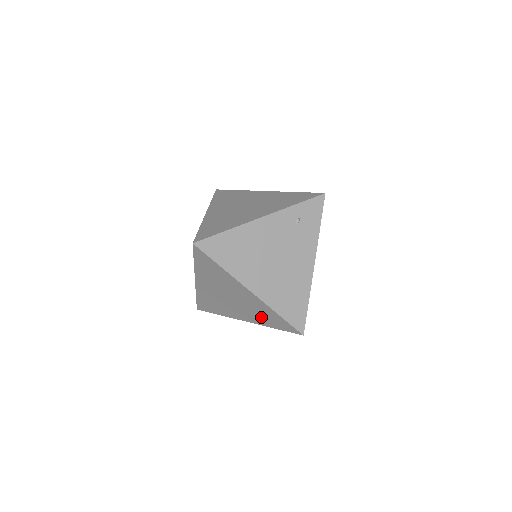
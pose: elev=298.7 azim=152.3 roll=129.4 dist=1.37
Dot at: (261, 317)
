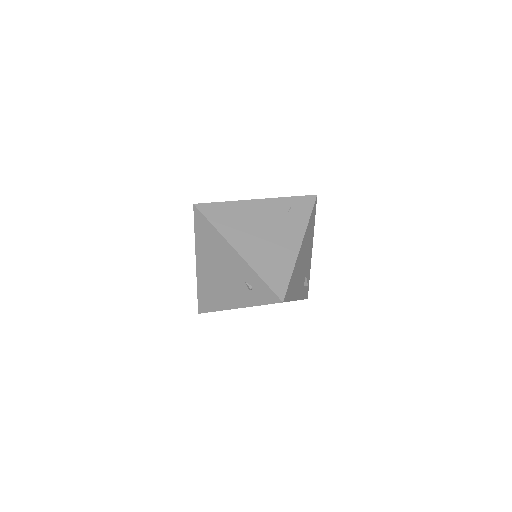
Dot at: (247, 291)
